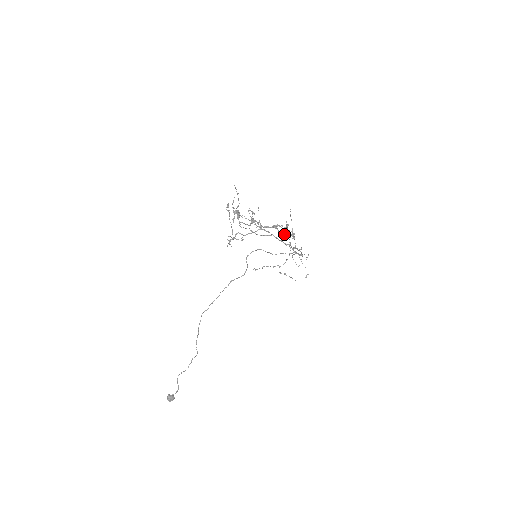
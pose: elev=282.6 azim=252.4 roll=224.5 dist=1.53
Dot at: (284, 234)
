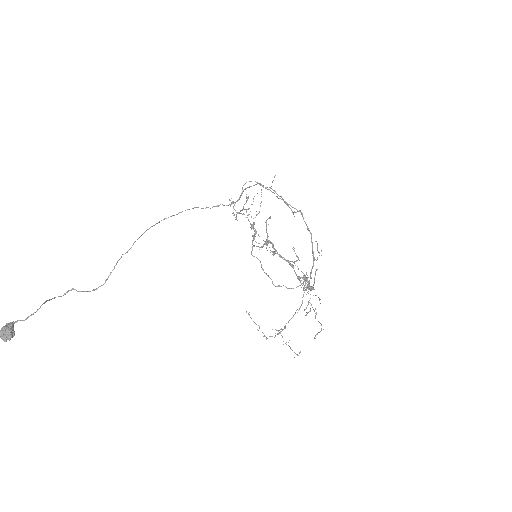
Dot at: occluded
